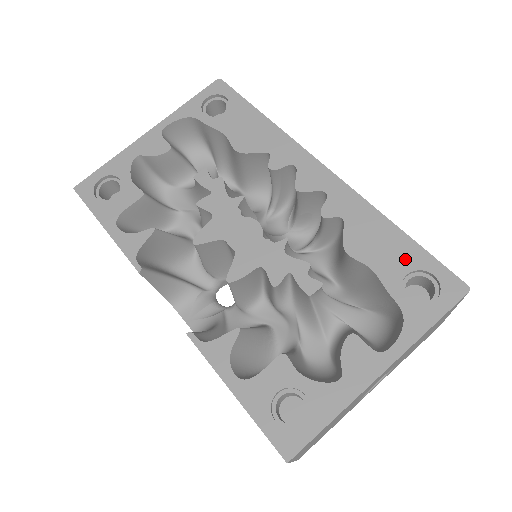
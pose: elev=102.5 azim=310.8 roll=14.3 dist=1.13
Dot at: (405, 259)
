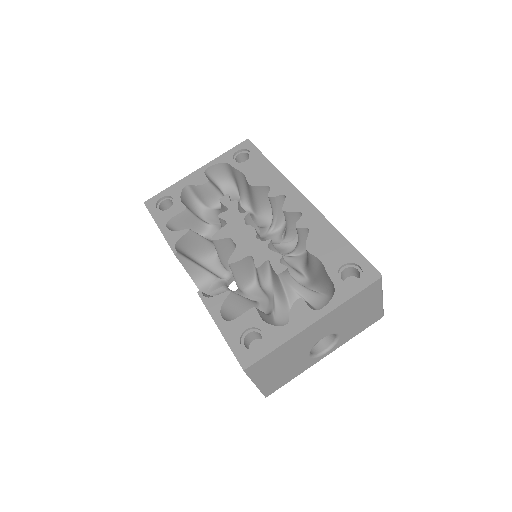
Dot at: (344, 256)
